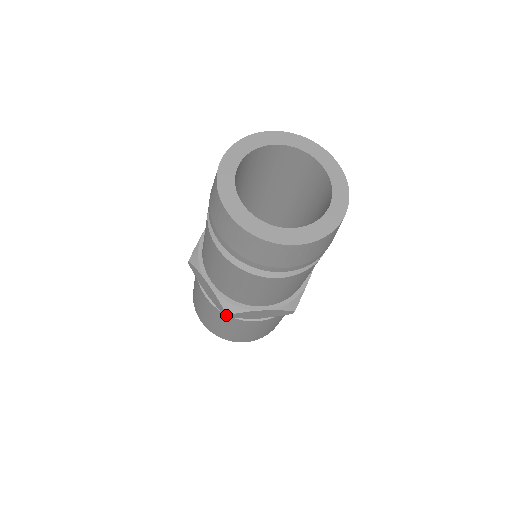
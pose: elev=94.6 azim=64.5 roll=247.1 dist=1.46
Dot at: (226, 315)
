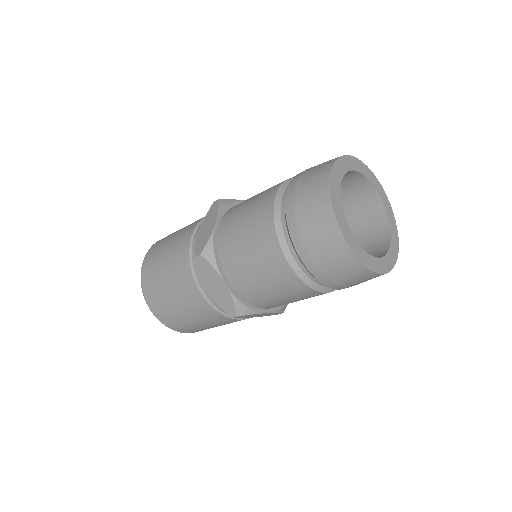
Dot at: (235, 316)
